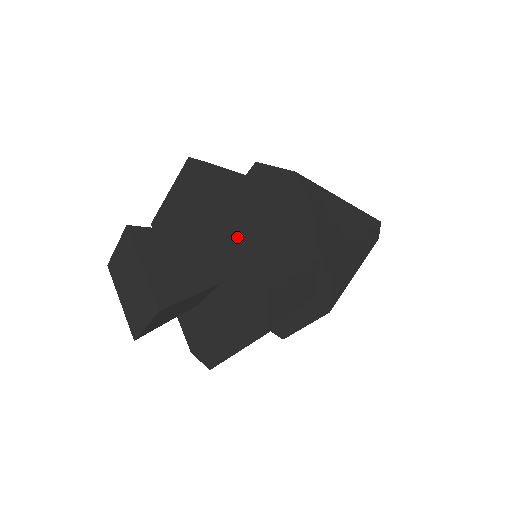
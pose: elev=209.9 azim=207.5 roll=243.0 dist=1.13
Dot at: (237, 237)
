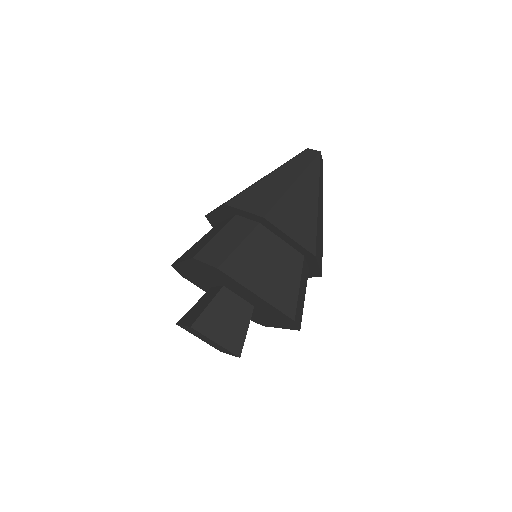
Dot at: (258, 299)
